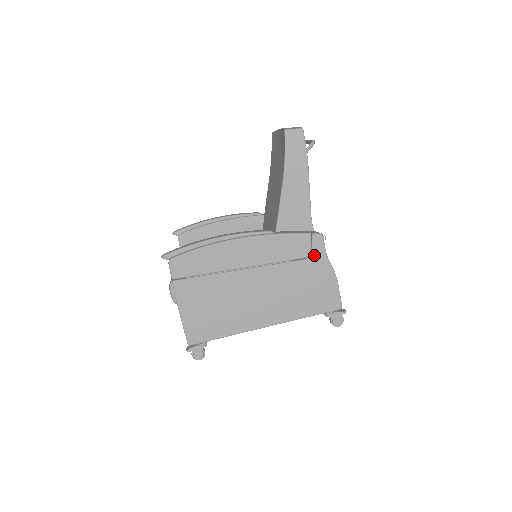
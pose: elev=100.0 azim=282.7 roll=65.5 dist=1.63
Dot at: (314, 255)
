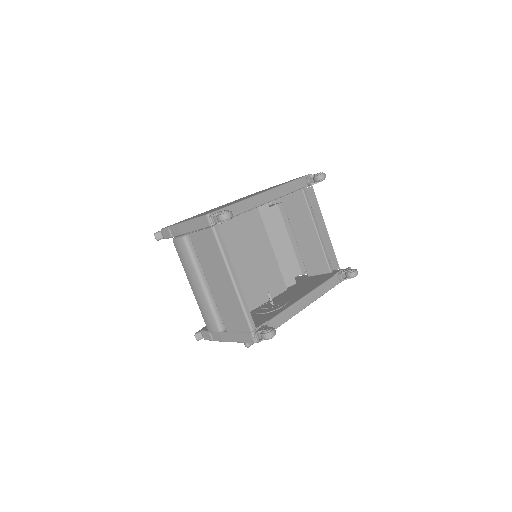
Dot at: occluded
